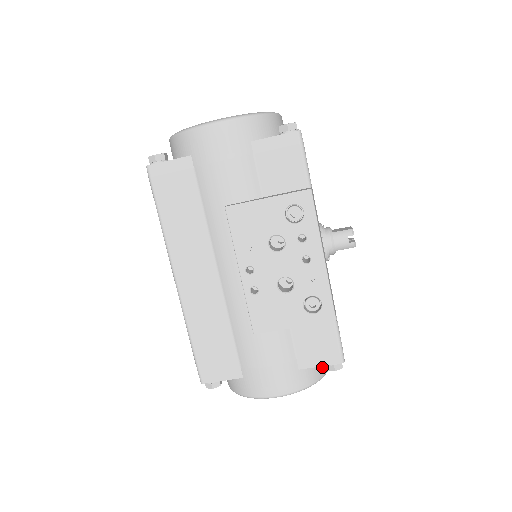
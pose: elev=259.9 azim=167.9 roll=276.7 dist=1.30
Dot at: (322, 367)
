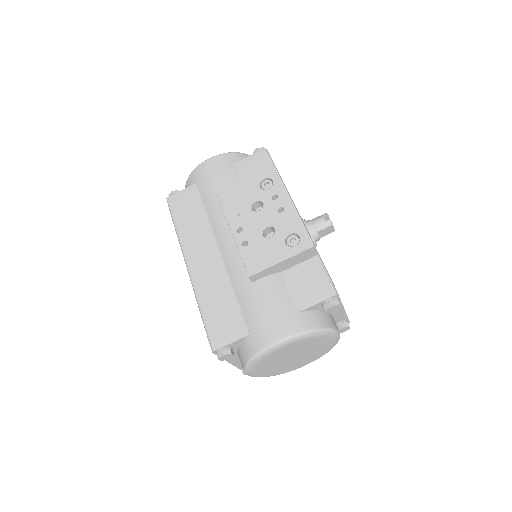
Dot at: (325, 320)
